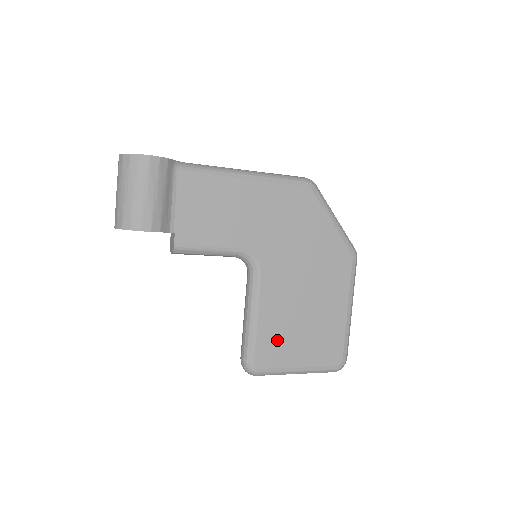
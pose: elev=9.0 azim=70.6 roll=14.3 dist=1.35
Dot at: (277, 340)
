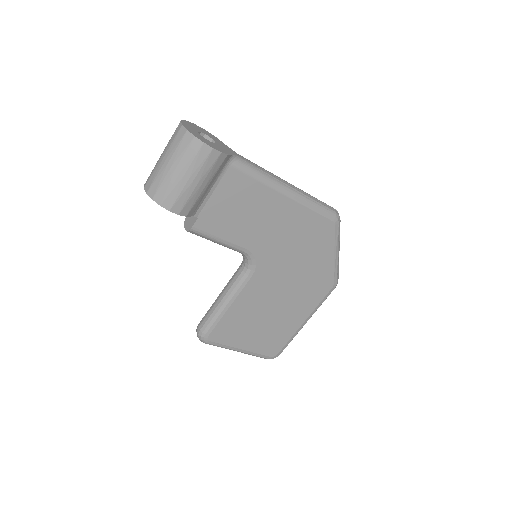
Dot at: (236, 326)
